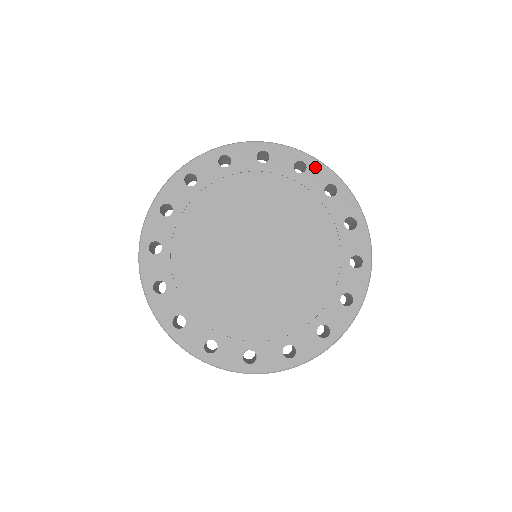
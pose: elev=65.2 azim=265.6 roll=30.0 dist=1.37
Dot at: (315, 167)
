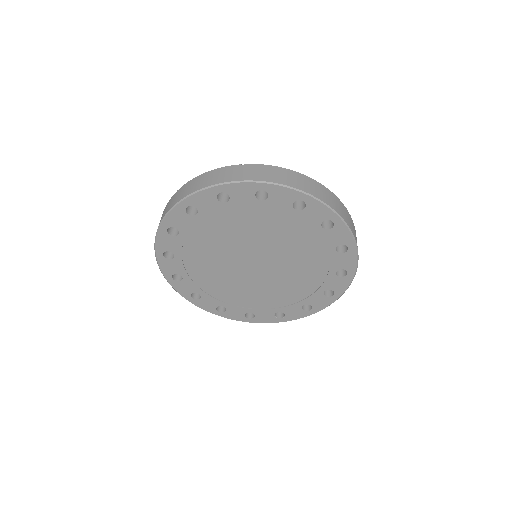
Dot at: (276, 191)
